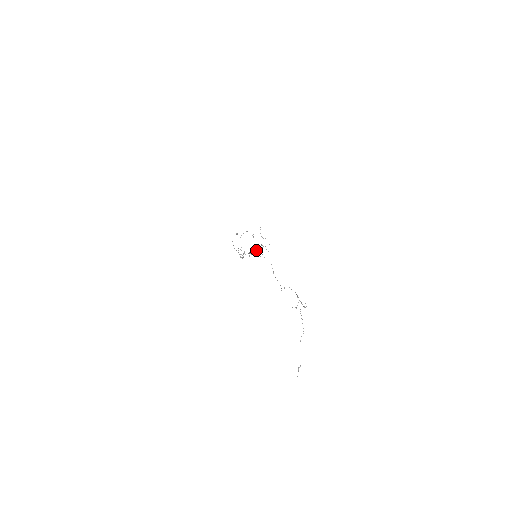
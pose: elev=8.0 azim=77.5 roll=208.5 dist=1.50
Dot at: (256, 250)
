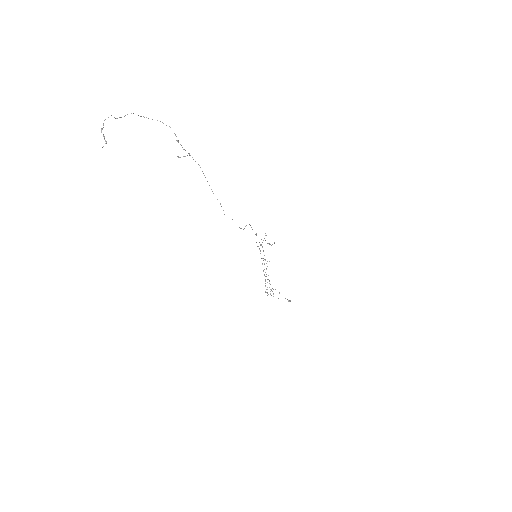
Dot at: occluded
